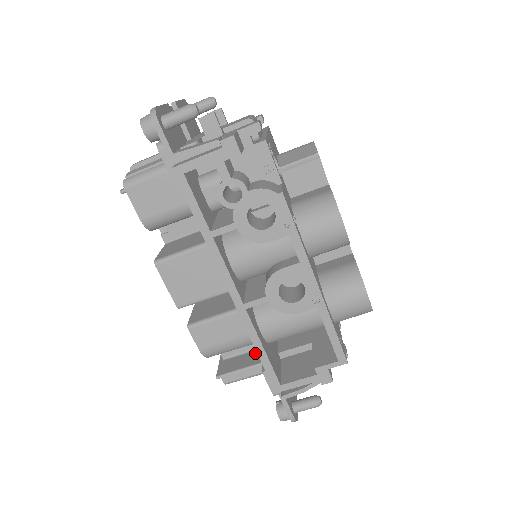
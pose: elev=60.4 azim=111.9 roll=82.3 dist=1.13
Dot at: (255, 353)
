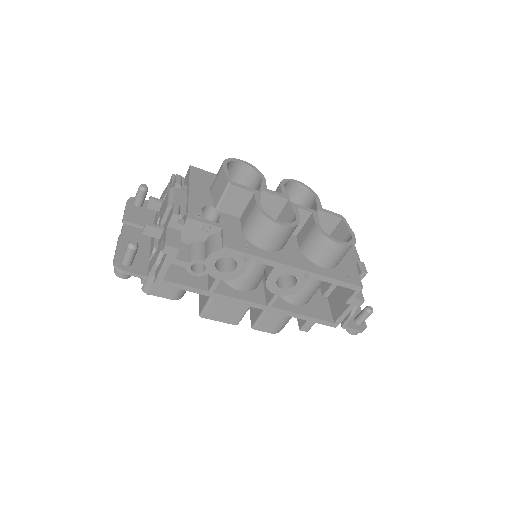
Dot at: occluded
